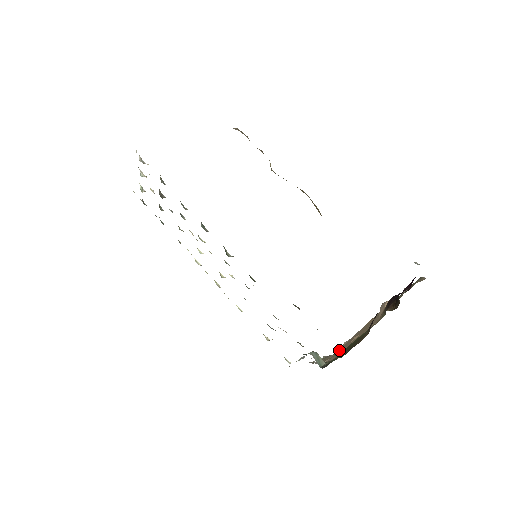
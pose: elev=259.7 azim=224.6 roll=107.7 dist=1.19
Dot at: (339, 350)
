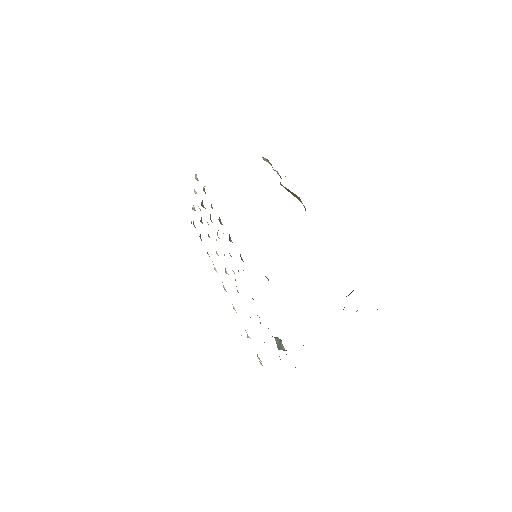
Dot at: occluded
